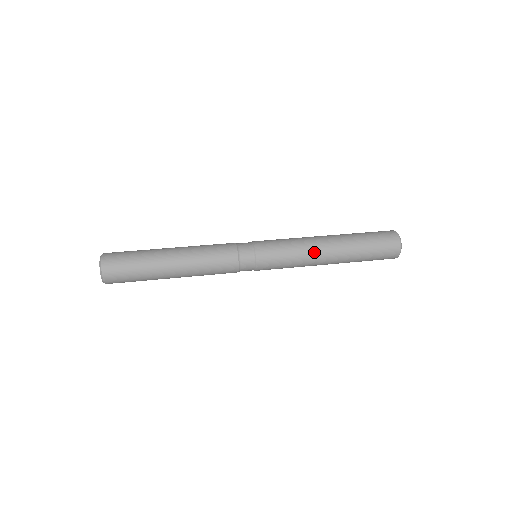
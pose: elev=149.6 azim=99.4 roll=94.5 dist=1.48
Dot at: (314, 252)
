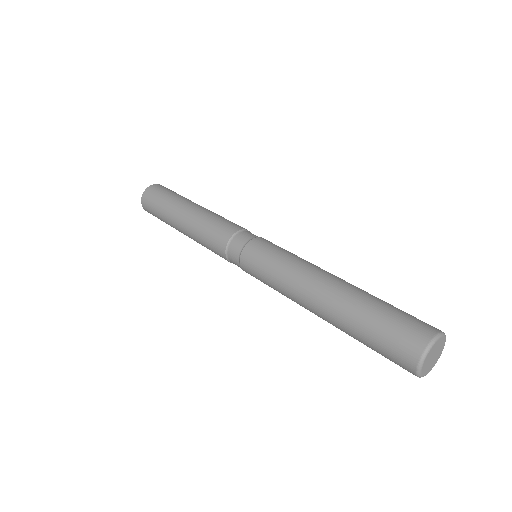
Dot at: (297, 291)
